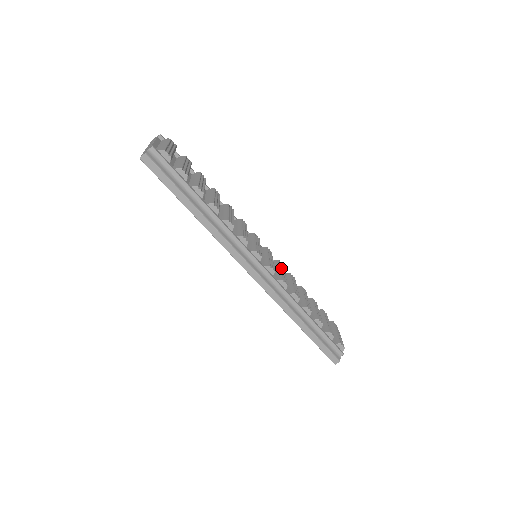
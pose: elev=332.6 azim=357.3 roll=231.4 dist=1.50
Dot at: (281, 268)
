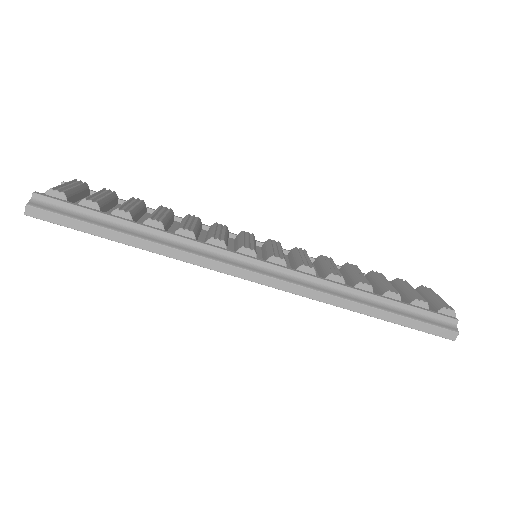
Dot at: (300, 254)
